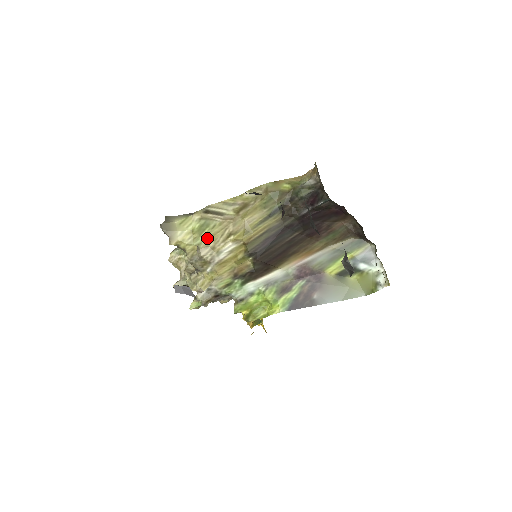
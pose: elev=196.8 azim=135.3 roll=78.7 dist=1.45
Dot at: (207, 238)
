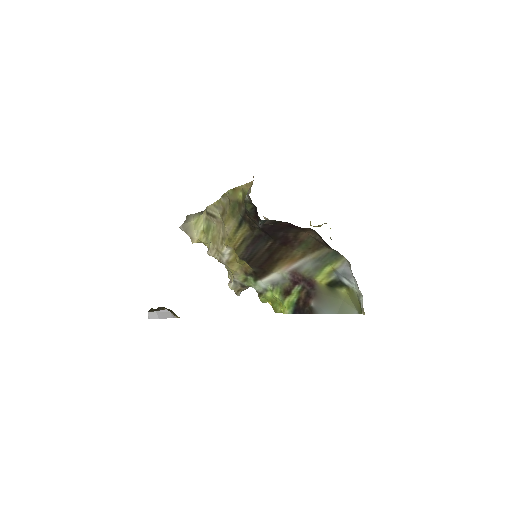
Dot at: (212, 239)
